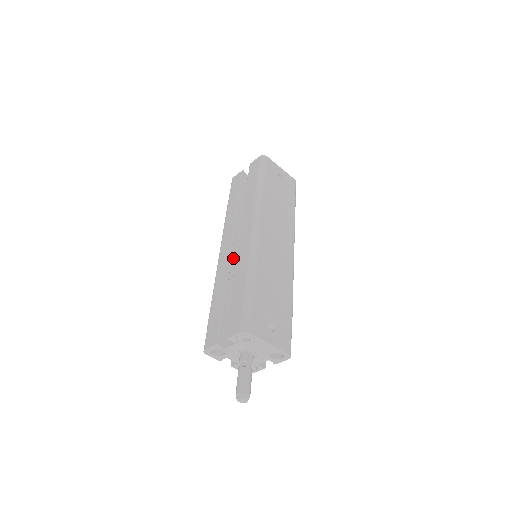
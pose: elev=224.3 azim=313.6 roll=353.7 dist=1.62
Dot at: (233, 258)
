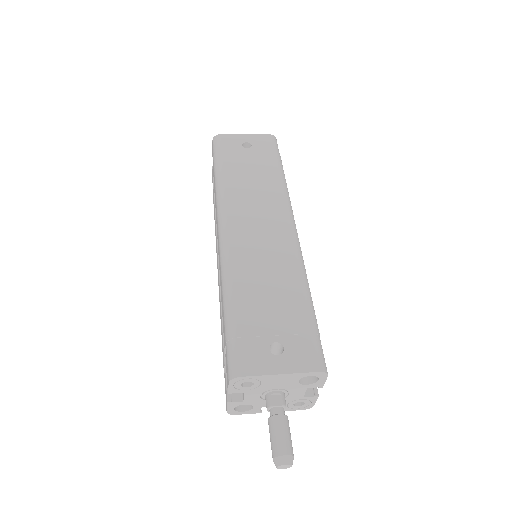
Dot at: occluded
